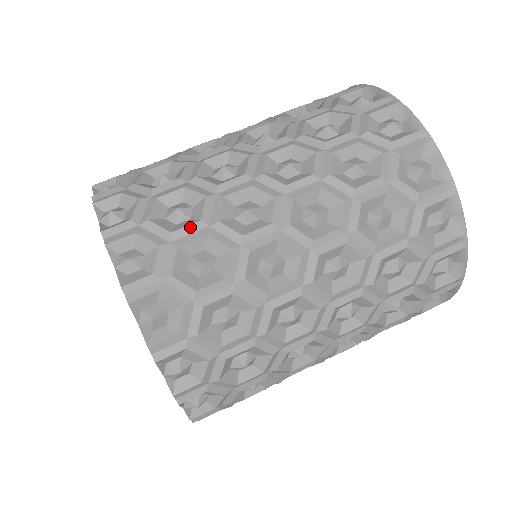
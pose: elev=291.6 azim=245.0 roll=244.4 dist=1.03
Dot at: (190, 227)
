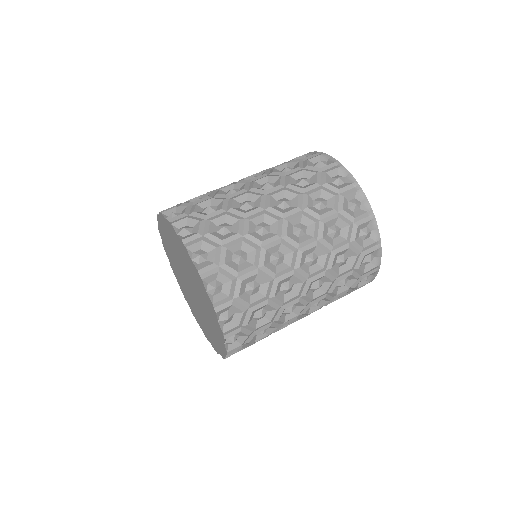
Dot at: (233, 237)
